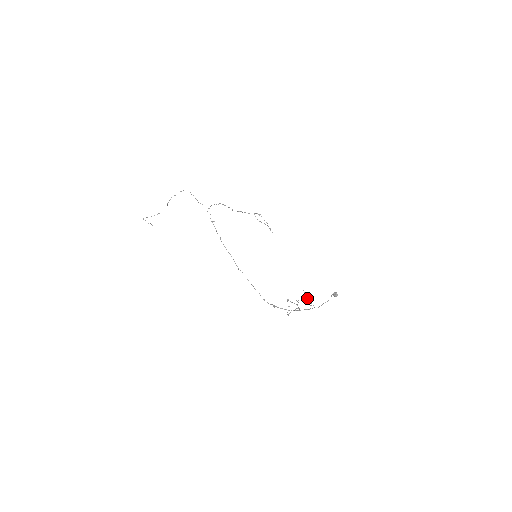
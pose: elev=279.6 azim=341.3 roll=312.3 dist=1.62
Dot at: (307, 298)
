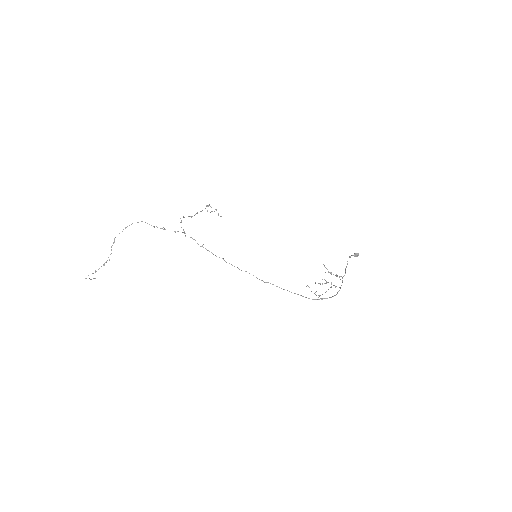
Dot at: occluded
